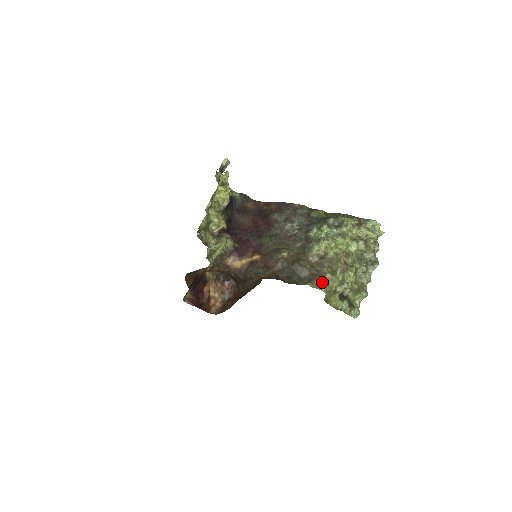
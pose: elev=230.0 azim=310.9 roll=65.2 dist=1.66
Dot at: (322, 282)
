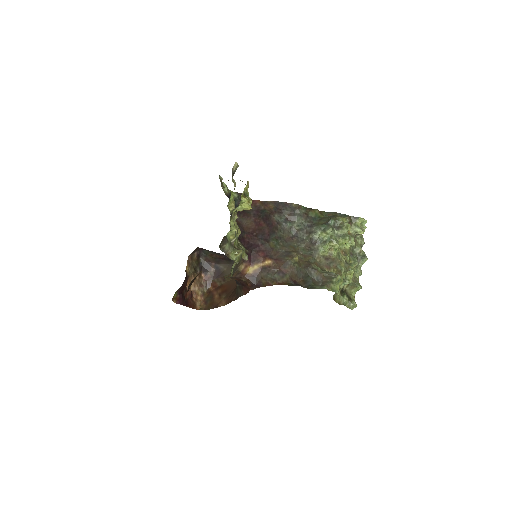
Dot at: (336, 284)
